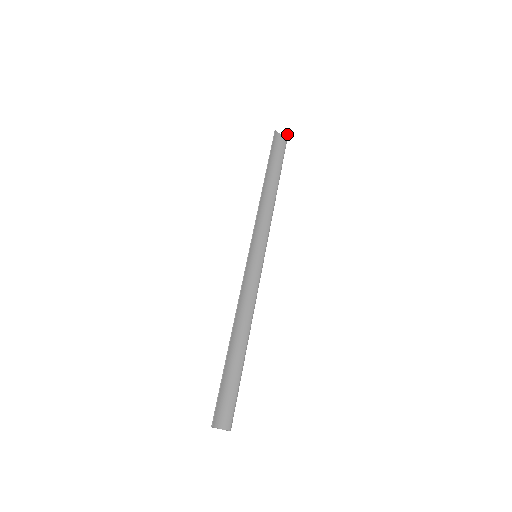
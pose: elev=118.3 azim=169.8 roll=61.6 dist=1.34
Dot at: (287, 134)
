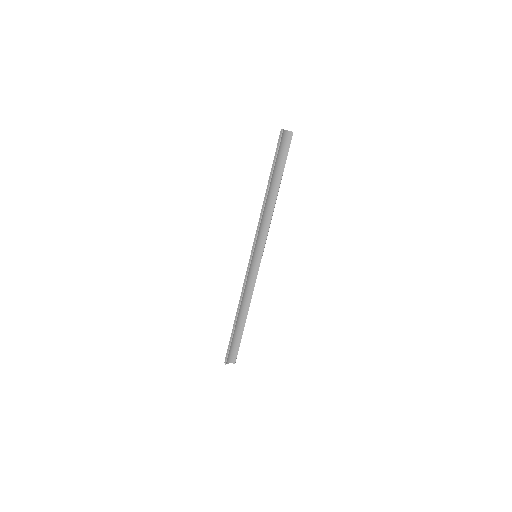
Dot at: occluded
